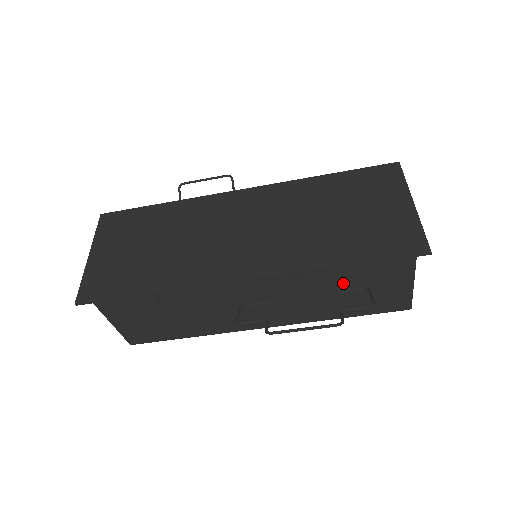
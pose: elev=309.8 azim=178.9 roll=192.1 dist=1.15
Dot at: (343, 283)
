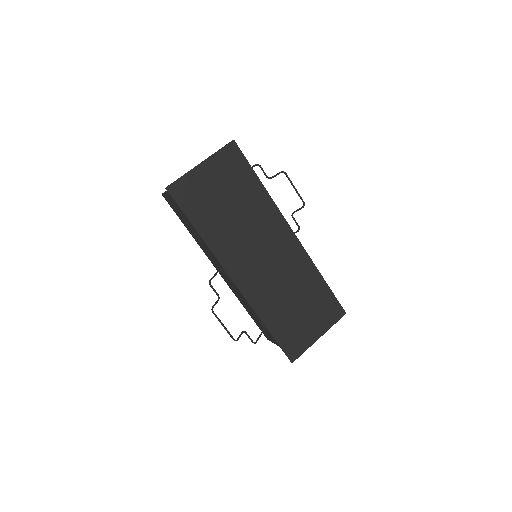
Dot at: occluded
